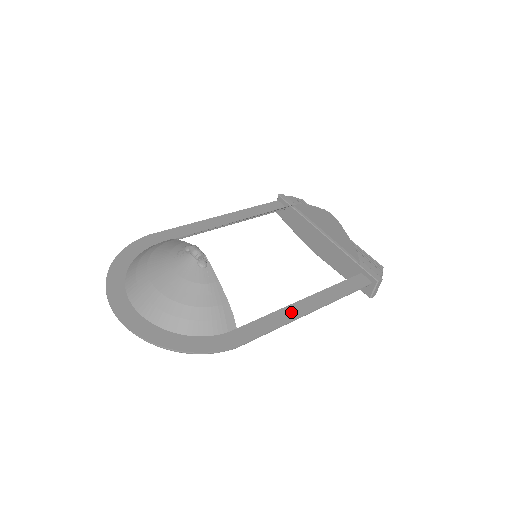
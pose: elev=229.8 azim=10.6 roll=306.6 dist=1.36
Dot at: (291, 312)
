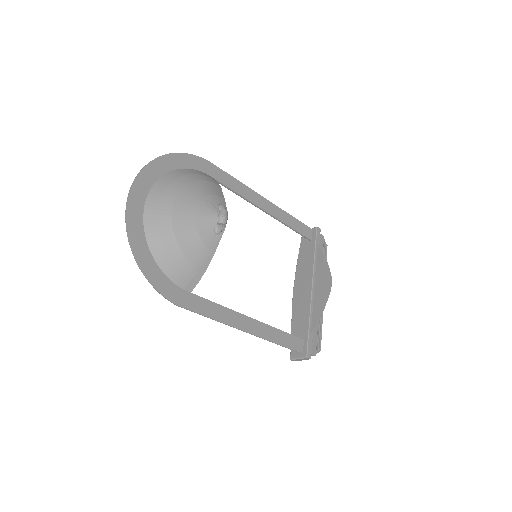
Dot at: (234, 318)
